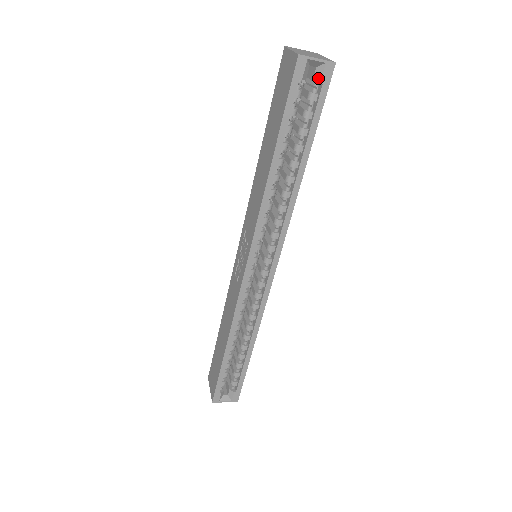
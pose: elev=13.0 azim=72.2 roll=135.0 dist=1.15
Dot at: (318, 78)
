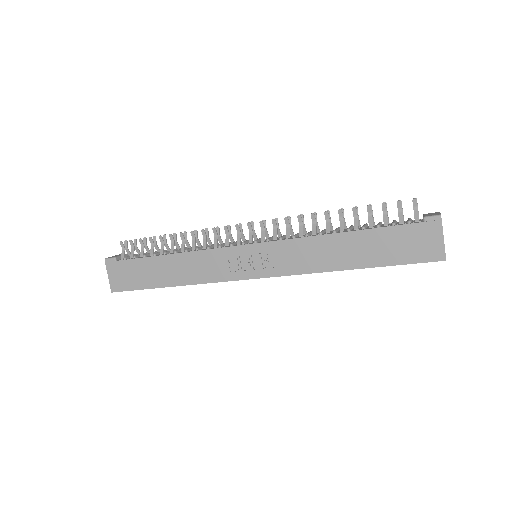
Dot at: occluded
